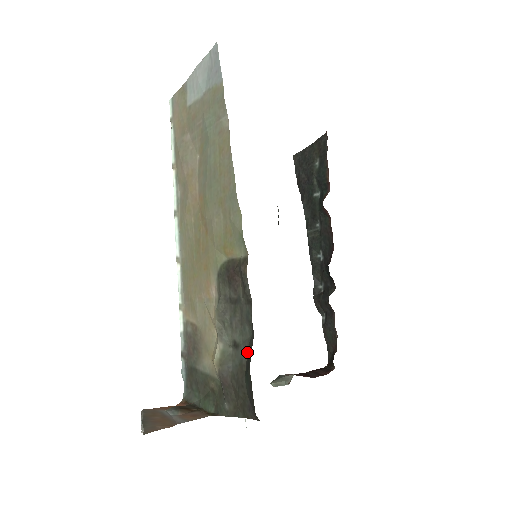
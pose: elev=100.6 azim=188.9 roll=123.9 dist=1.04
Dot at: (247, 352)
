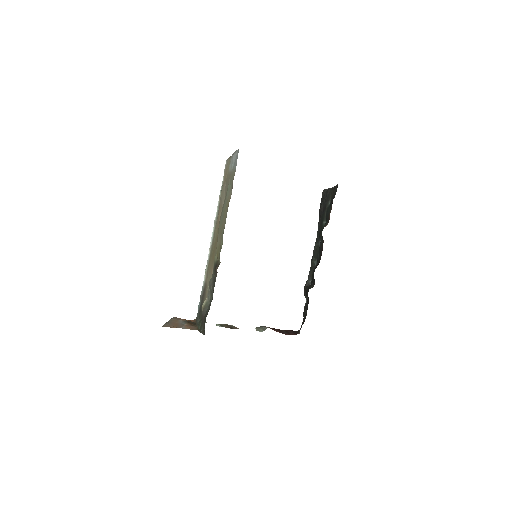
Dot at: occluded
